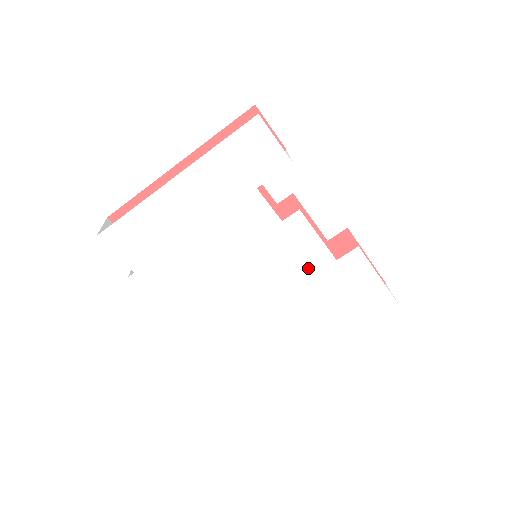
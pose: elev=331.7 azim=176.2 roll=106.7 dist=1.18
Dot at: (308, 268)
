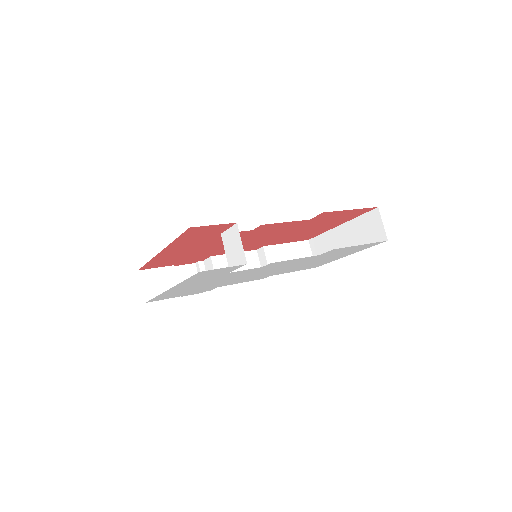
Dot at: occluded
